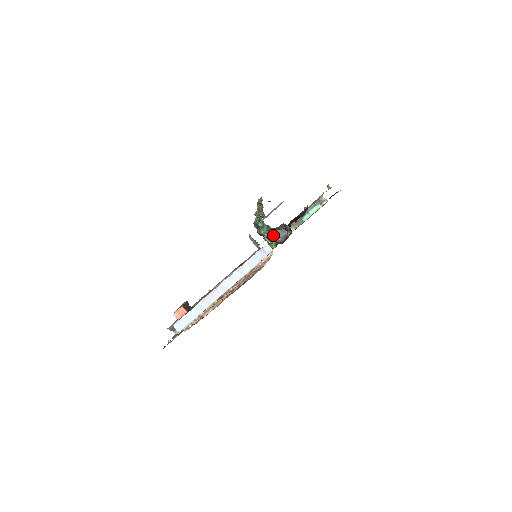
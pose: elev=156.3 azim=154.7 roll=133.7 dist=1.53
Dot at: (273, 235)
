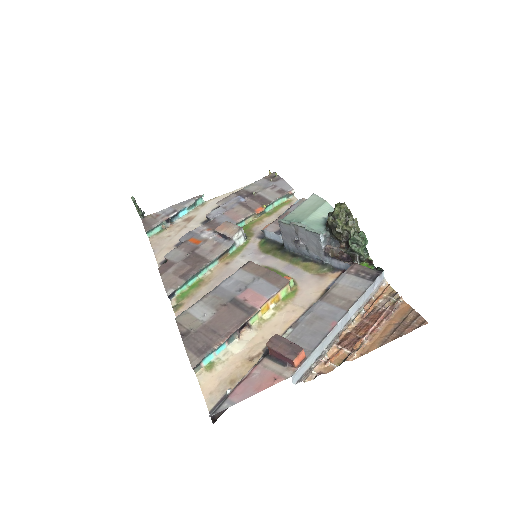
Dot at: (368, 256)
